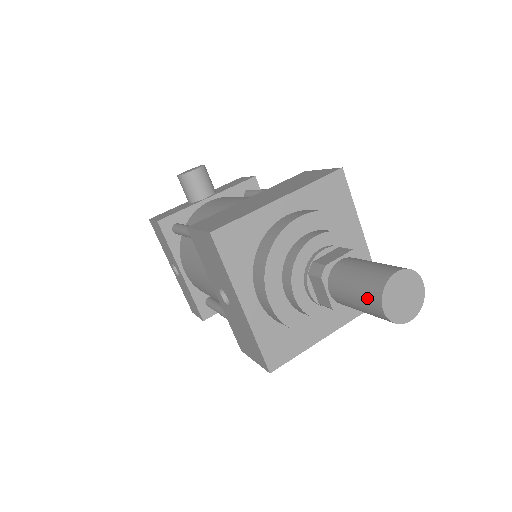
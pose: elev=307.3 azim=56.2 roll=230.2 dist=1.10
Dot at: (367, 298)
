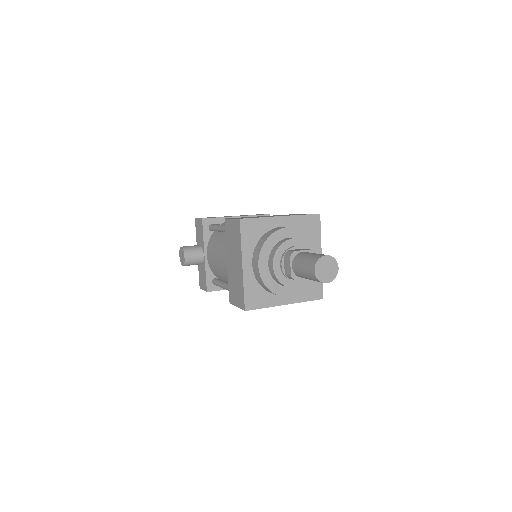
Dot at: occluded
